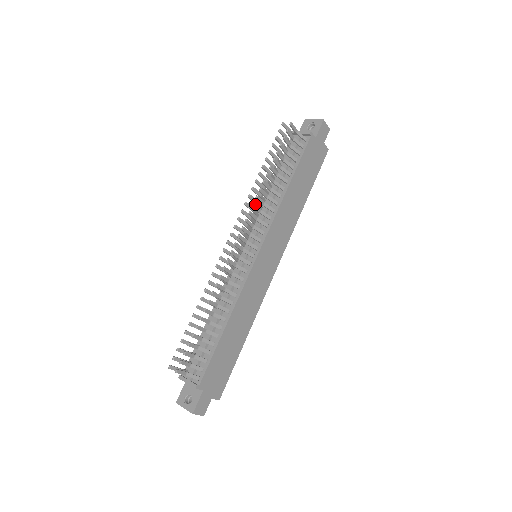
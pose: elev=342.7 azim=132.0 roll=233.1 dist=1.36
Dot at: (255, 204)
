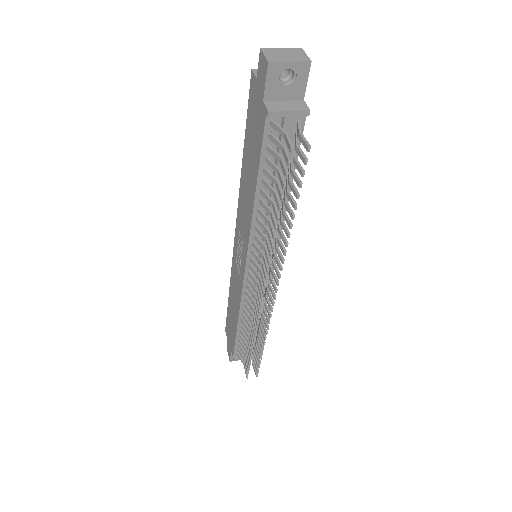
Dot at: (283, 258)
